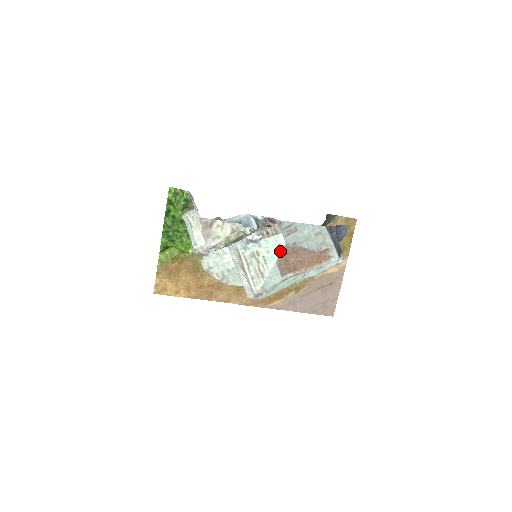
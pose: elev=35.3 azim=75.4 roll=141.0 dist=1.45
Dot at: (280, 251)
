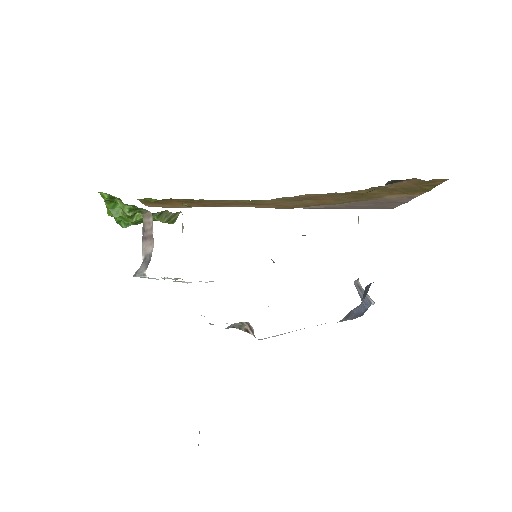
Dot at: occluded
